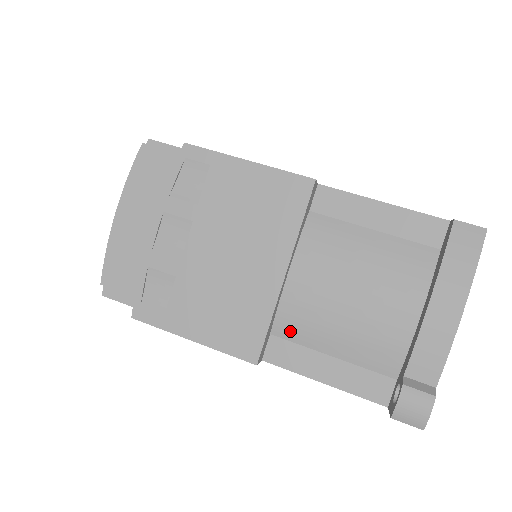
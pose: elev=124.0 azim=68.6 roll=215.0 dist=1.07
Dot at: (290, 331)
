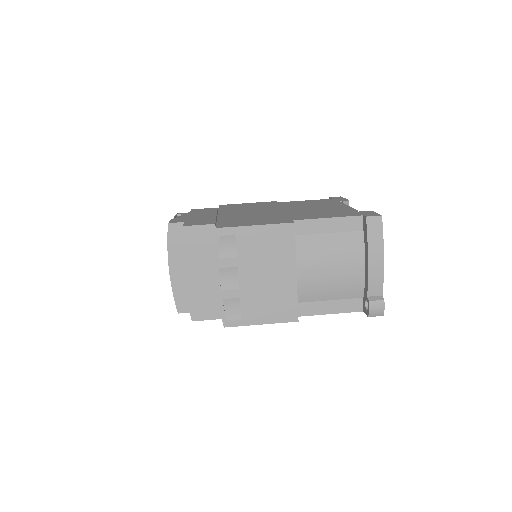
Dot at: (306, 298)
